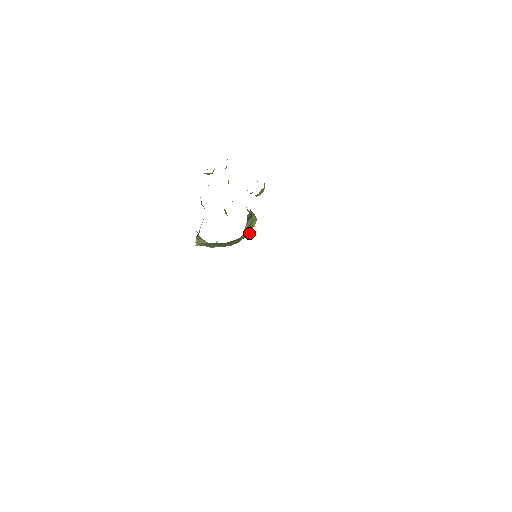
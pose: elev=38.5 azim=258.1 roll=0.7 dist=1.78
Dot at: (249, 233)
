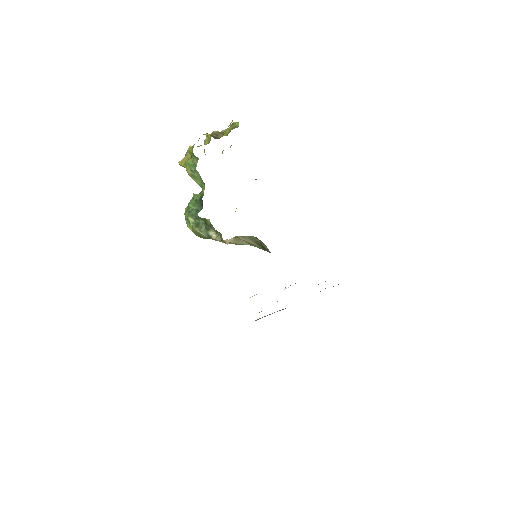
Dot at: occluded
